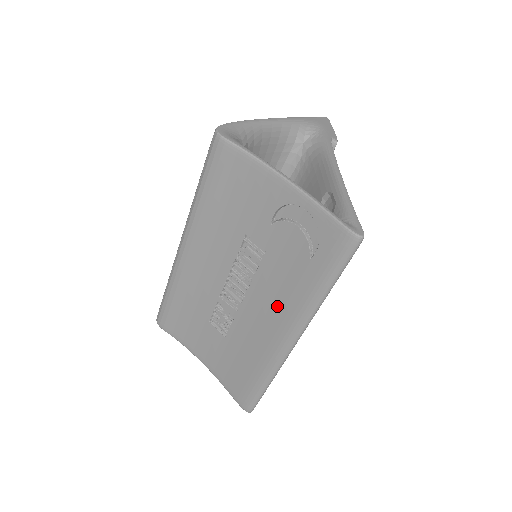
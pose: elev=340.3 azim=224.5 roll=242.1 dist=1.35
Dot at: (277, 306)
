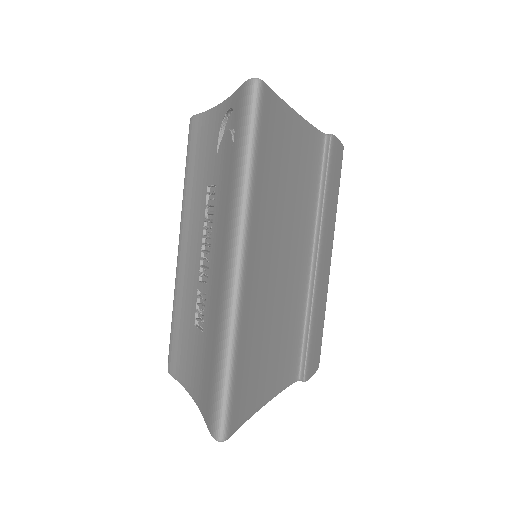
Dot at: (223, 233)
